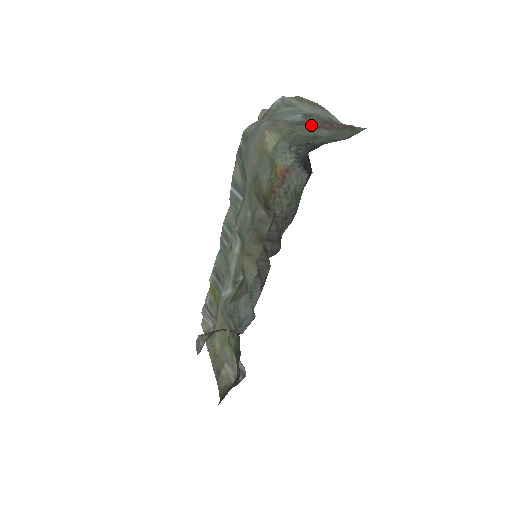
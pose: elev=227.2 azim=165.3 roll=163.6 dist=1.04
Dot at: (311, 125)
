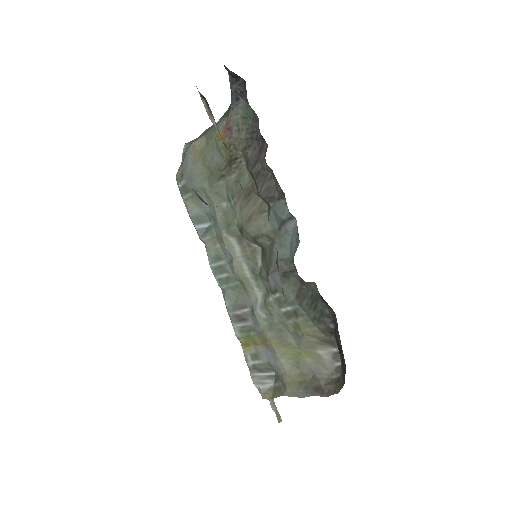
Dot at: occluded
